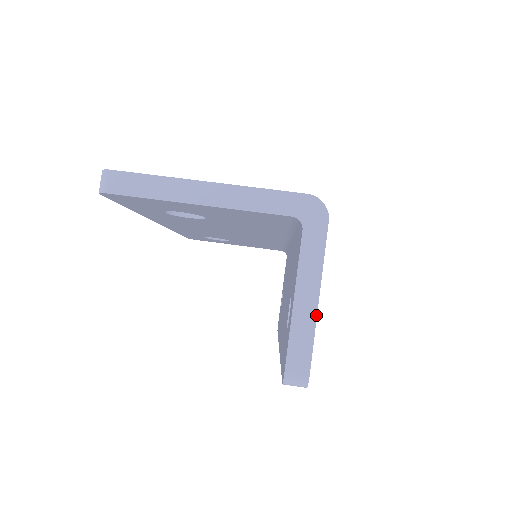
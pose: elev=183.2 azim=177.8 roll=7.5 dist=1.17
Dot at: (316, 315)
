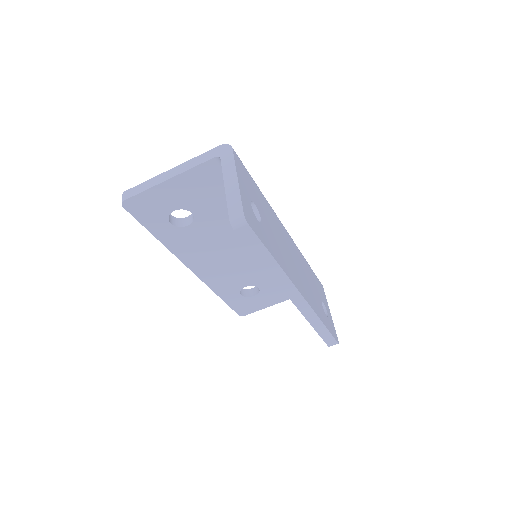
Dot at: (238, 186)
